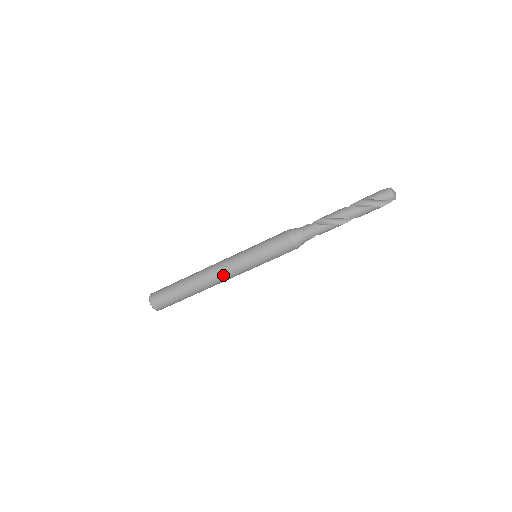
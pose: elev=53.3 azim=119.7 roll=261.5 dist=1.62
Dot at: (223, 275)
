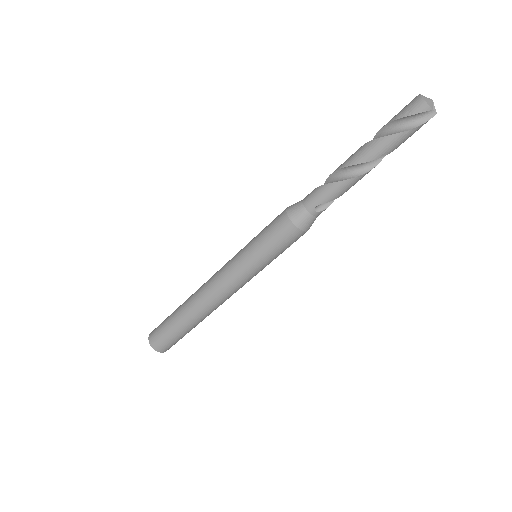
Dot at: (216, 288)
